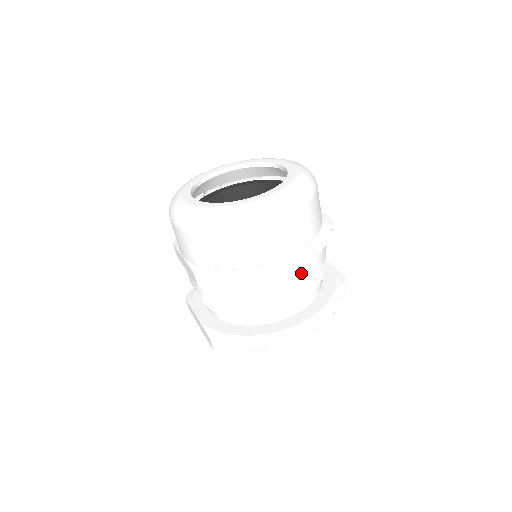
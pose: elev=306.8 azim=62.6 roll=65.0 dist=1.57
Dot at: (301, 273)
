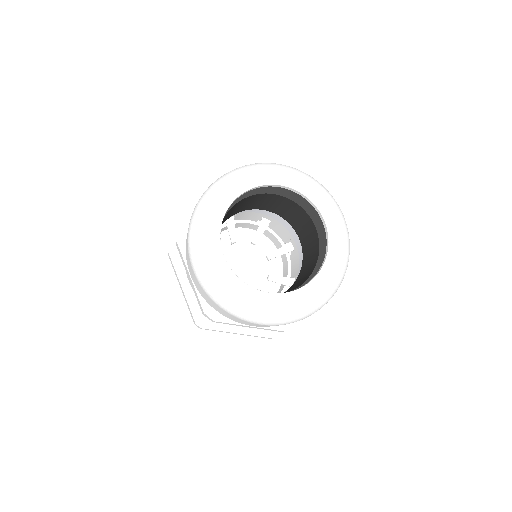
Dot at: occluded
